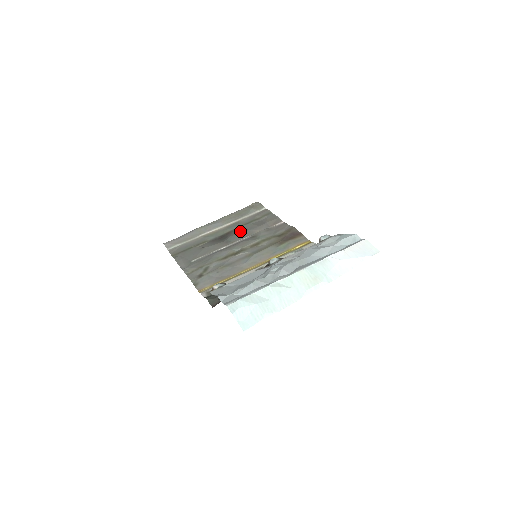
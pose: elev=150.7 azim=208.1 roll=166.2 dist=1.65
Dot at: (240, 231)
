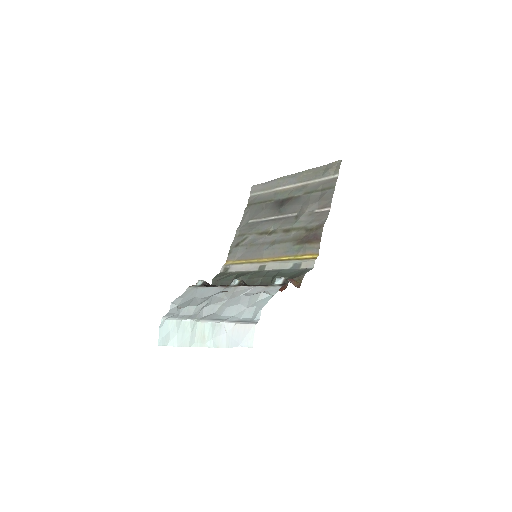
Dot at: (295, 202)
